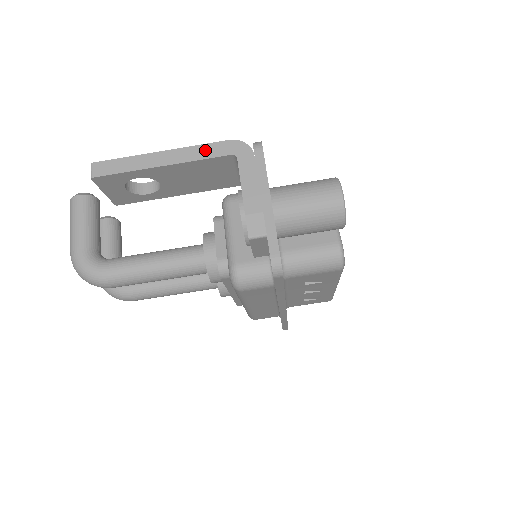
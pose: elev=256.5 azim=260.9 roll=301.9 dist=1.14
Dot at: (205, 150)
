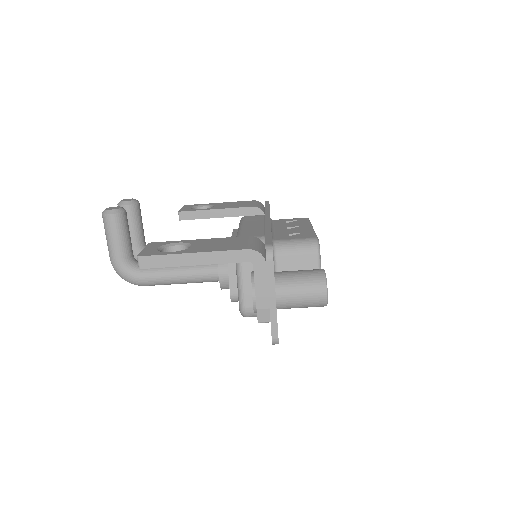
Dot at: (228, 256)
